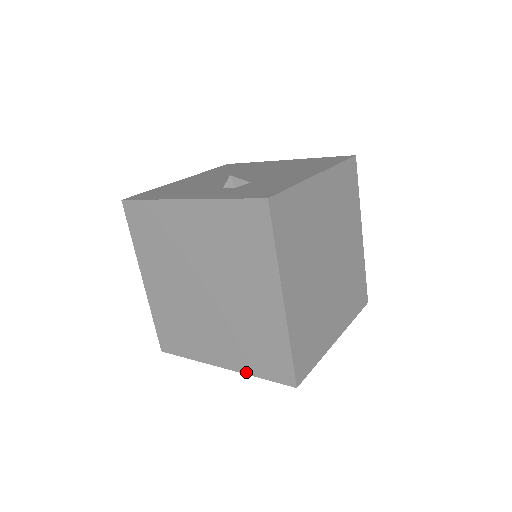
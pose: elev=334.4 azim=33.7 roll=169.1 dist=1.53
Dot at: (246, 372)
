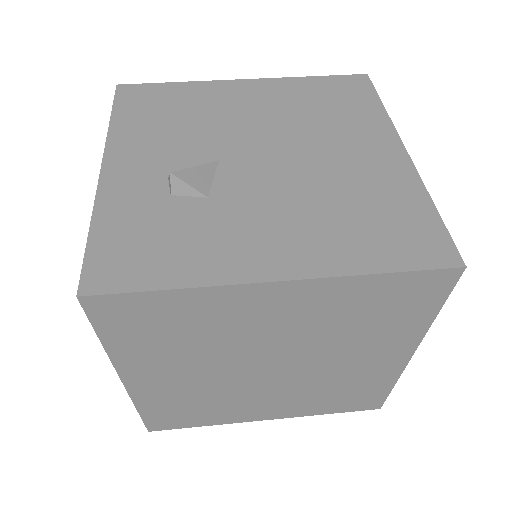
Dot at: occluded
